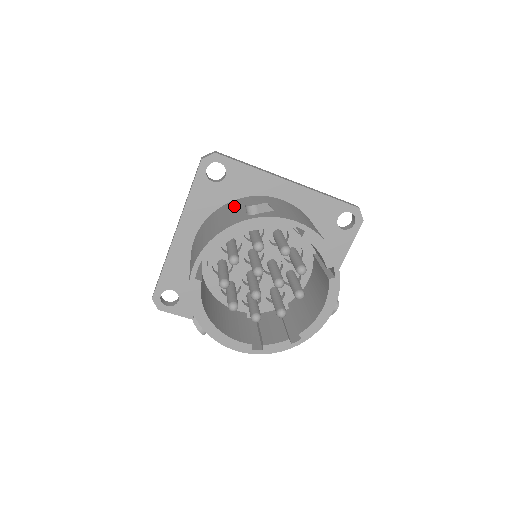
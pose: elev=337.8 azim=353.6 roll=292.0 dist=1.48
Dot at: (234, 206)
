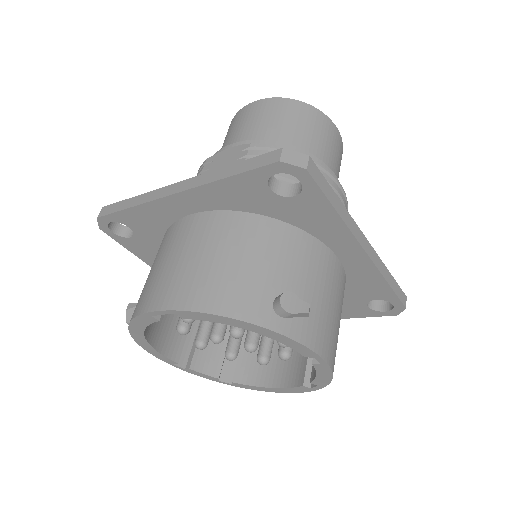
Dot at: (271, 246)
